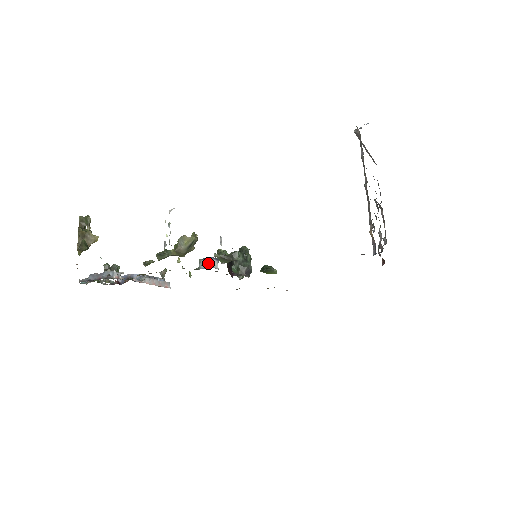
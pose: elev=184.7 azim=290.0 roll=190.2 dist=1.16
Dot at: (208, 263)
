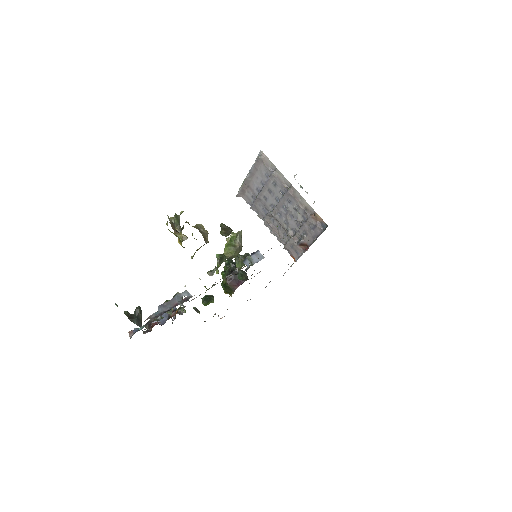
Dot at: (258, 256)
